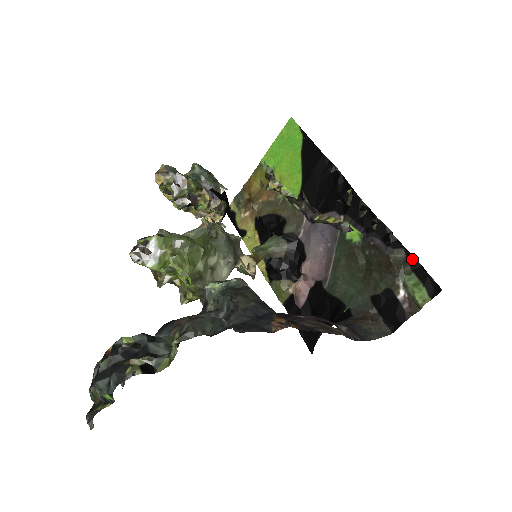
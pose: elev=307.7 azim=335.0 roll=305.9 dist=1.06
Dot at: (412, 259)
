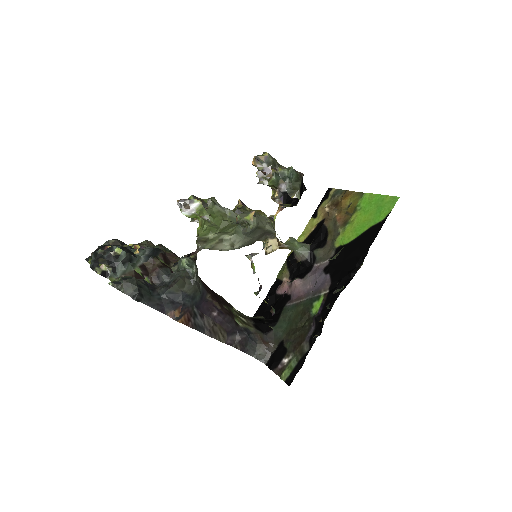
Dot at: (304, 358)
